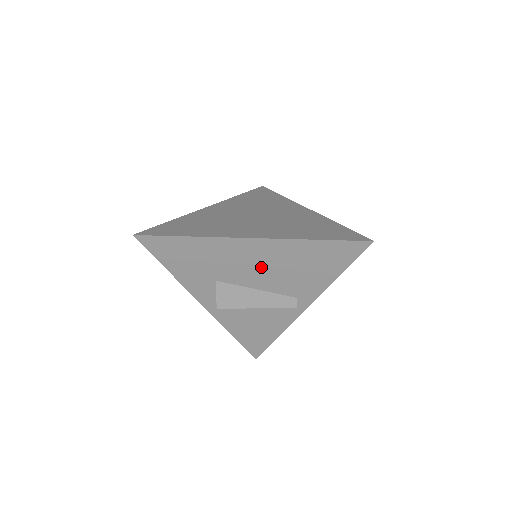
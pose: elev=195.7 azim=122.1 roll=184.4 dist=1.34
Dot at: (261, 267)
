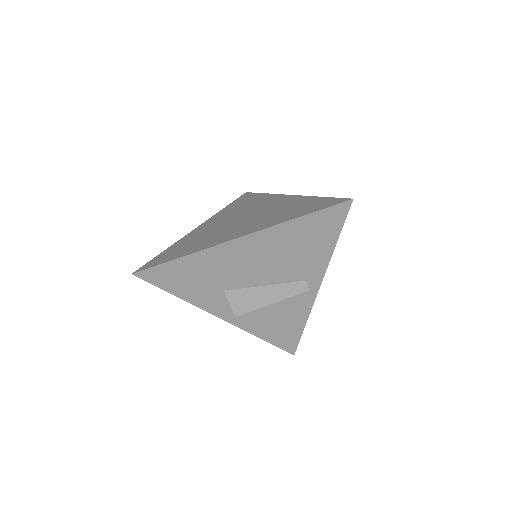
Dot at: (260, 262)
